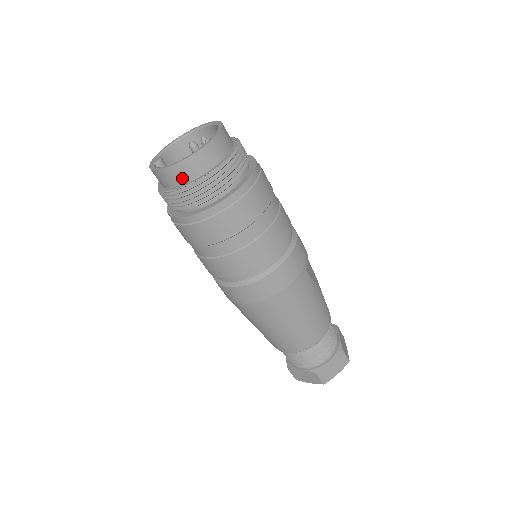
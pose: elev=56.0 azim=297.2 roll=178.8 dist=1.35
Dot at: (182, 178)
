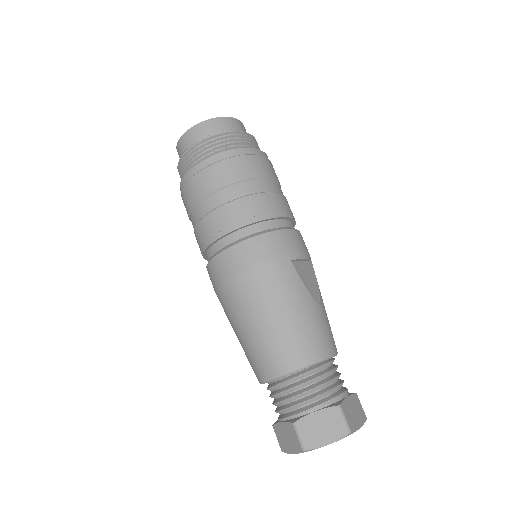
Dot at: (187, 146)
